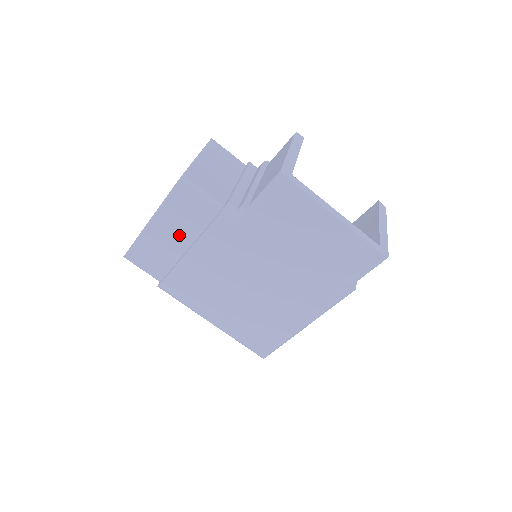
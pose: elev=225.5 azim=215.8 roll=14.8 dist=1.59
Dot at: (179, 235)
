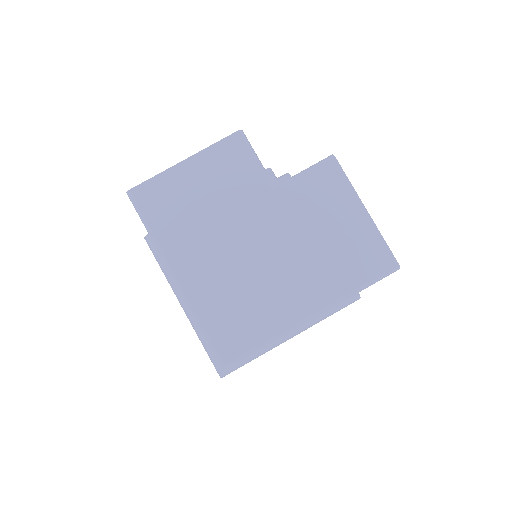
Dot at: (207, 184)
